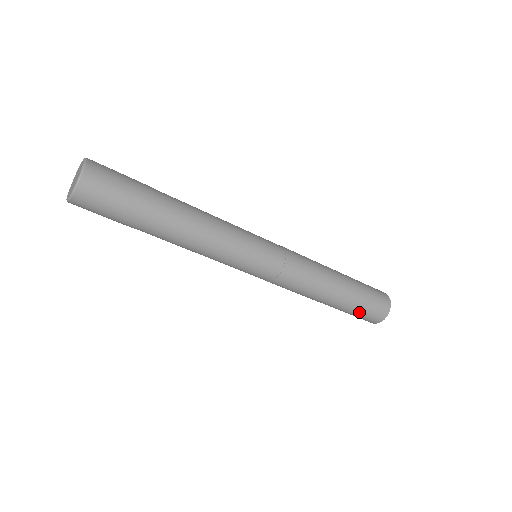
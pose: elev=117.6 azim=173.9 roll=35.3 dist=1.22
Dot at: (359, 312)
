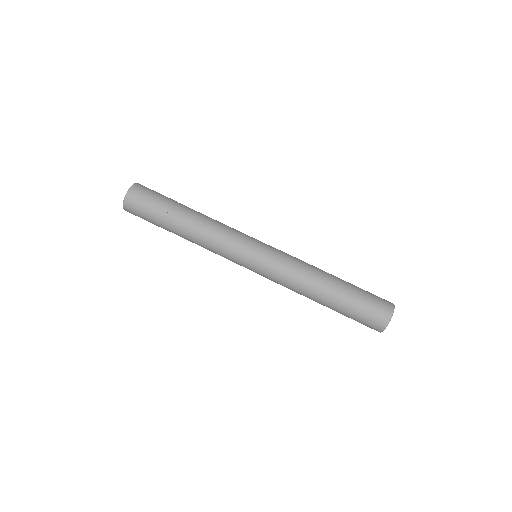
Dot at: (359, 310)
